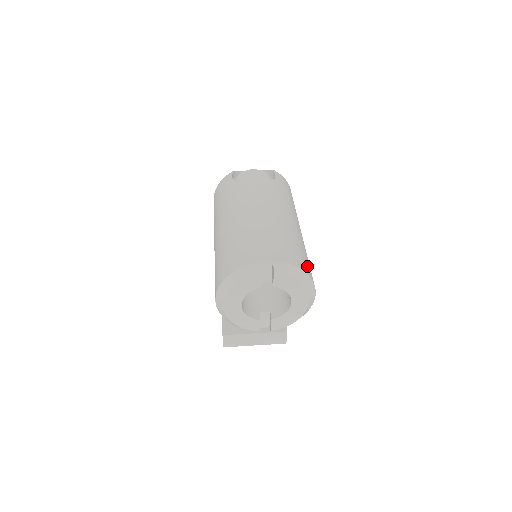
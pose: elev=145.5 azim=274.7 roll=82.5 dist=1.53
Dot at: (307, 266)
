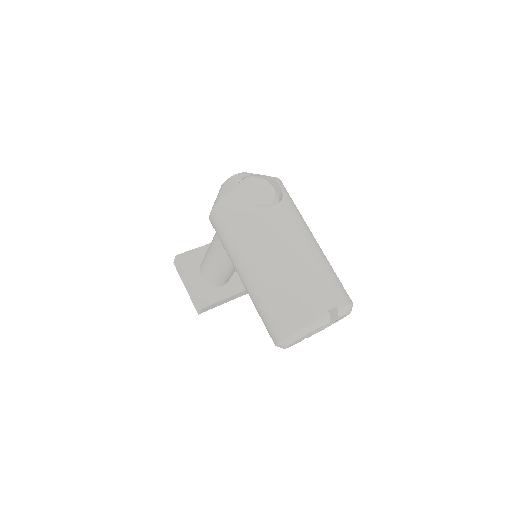
Dot at: (346, 292)
